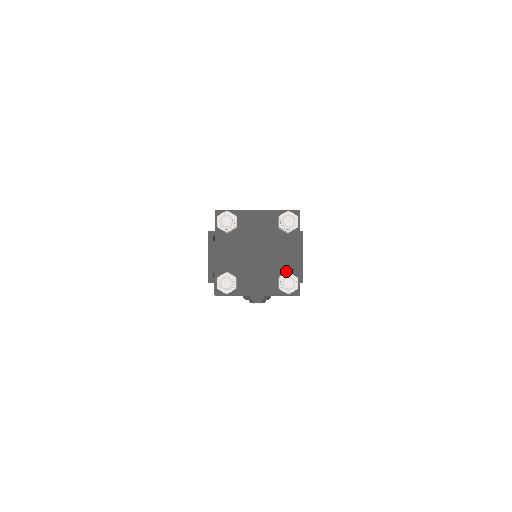
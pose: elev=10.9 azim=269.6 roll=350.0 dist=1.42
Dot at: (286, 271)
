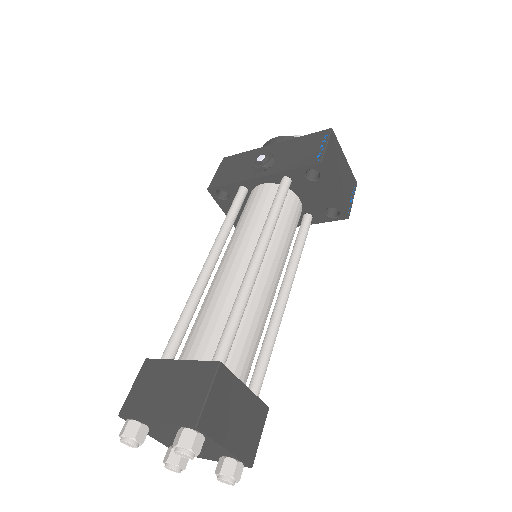
Dot at: (224, 455)
